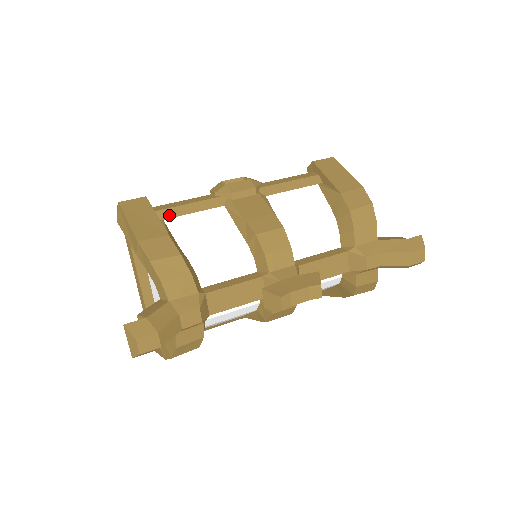
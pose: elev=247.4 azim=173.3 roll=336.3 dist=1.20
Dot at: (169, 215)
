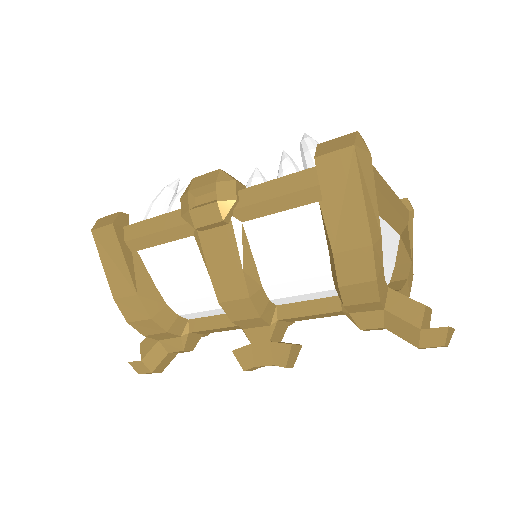
Dot at: (141, 246)
